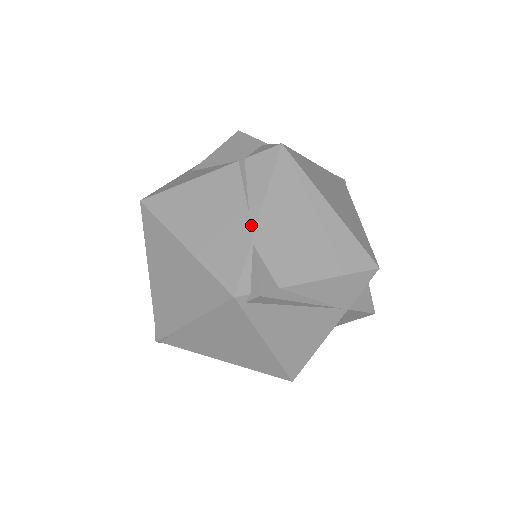
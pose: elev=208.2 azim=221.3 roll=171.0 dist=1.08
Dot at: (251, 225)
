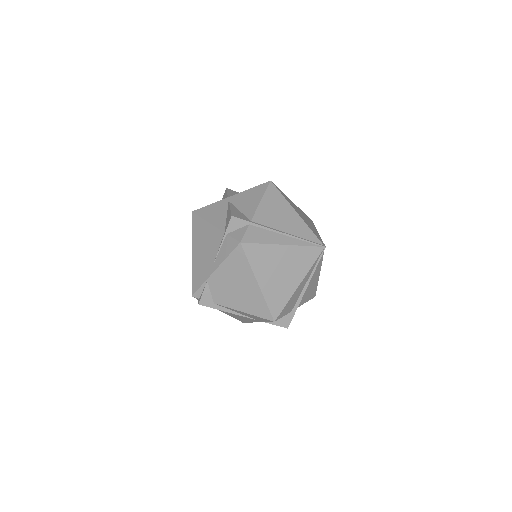
Dot at: (210, 272)
